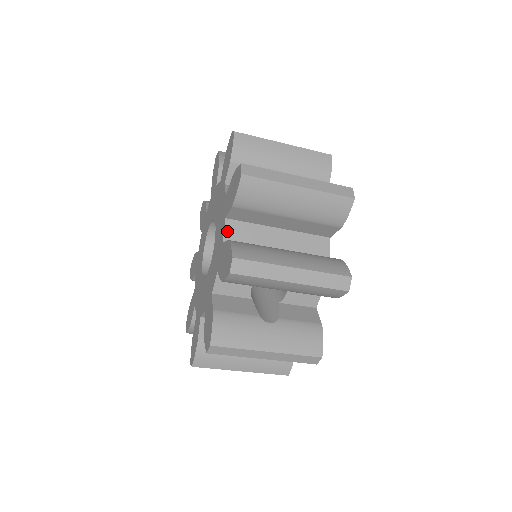
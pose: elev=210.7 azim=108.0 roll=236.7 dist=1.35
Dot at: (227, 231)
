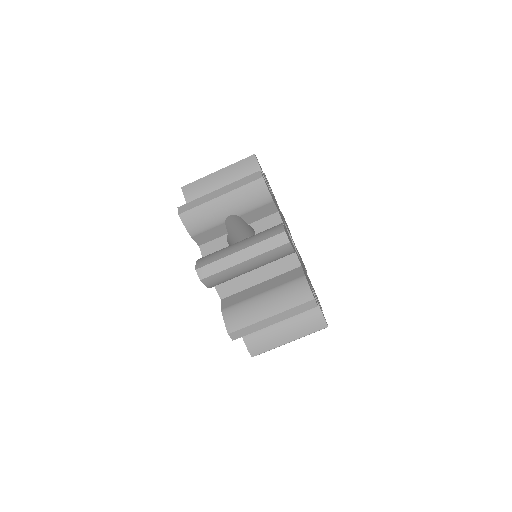
Dot at: occluded
